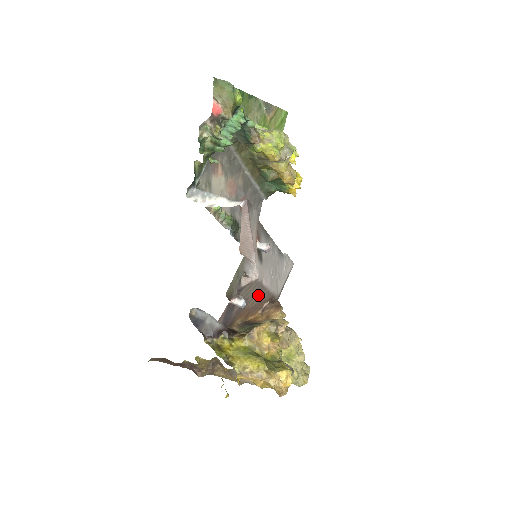
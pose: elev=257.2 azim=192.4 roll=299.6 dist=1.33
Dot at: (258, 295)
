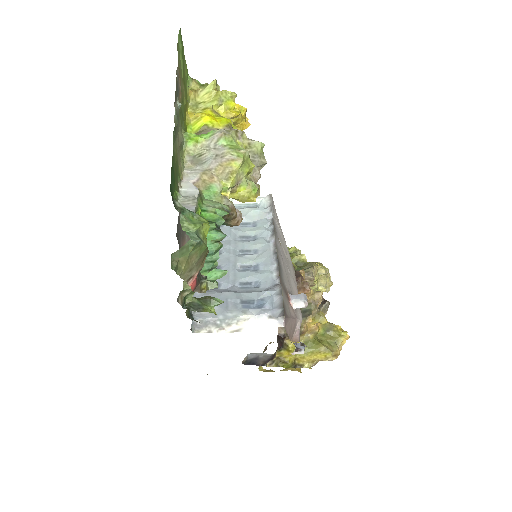
Dot at: occluded
